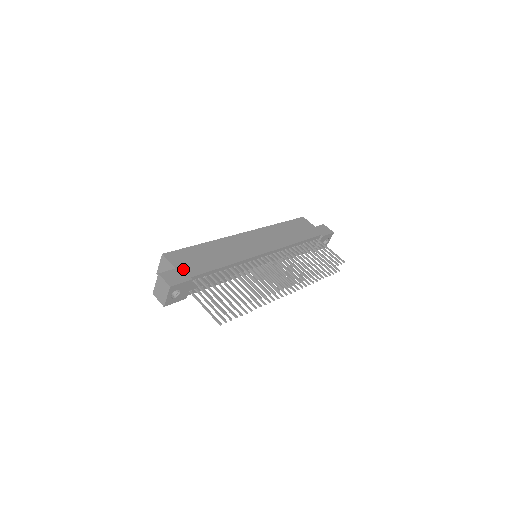
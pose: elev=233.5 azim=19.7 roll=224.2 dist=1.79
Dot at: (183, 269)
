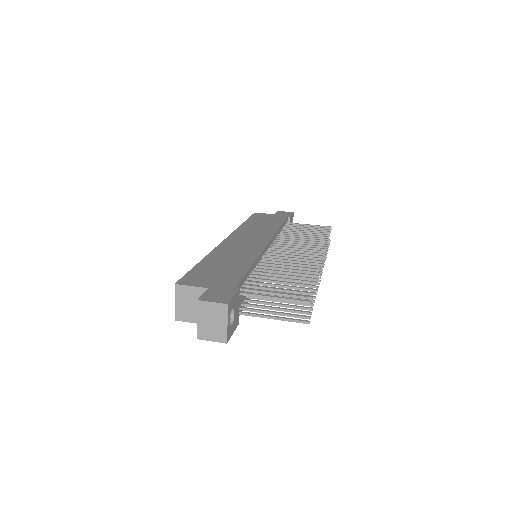
Dot at: (216, 285)
